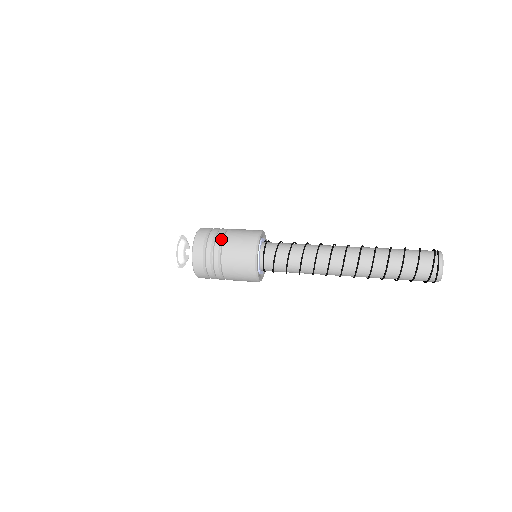
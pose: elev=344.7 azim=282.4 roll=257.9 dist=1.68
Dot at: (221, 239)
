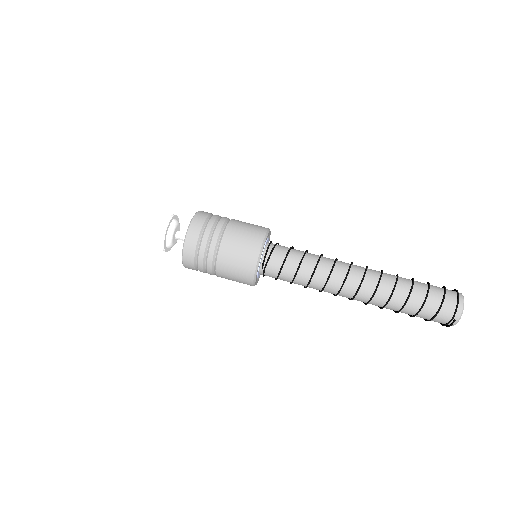
Dot at: (213, 273)
